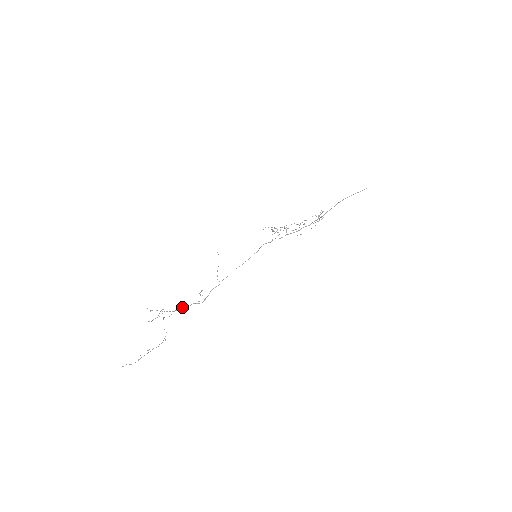
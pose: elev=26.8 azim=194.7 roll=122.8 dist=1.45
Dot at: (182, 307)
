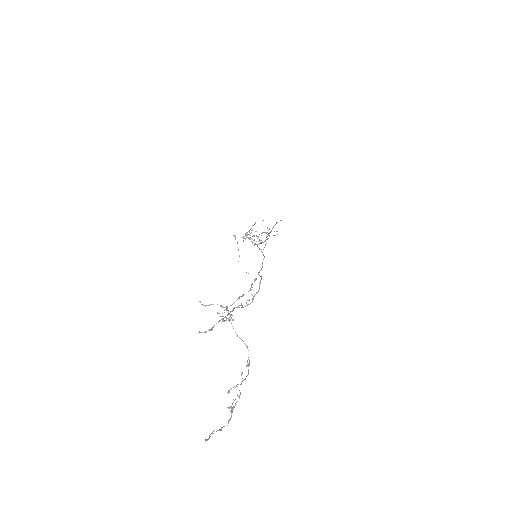
Dot at: occluded
